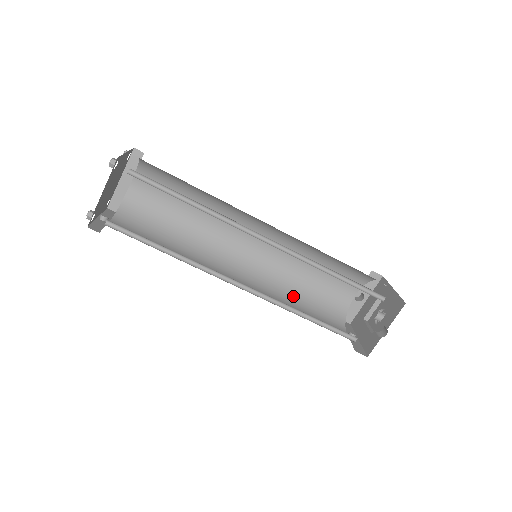
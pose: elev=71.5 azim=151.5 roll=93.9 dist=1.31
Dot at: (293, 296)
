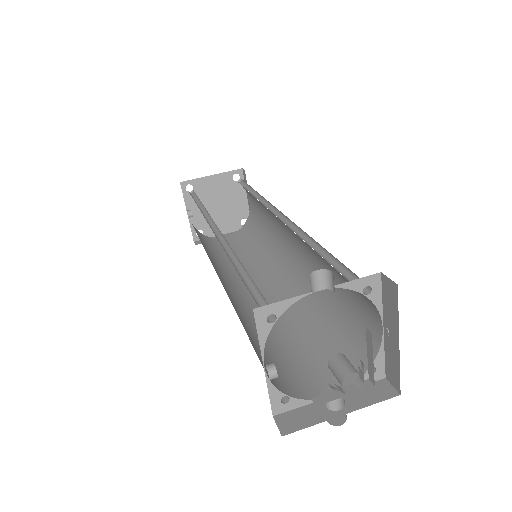
Dot at: (246, 326)
